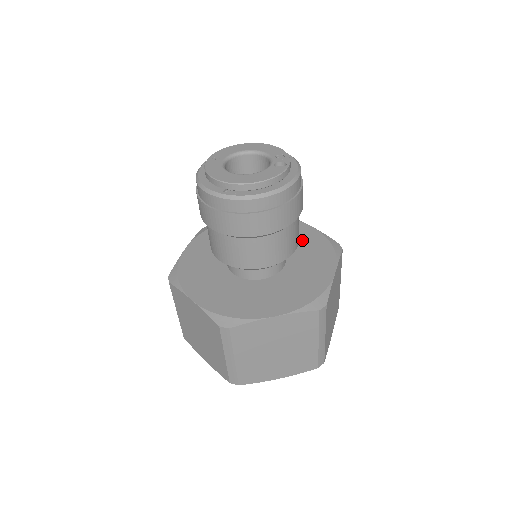
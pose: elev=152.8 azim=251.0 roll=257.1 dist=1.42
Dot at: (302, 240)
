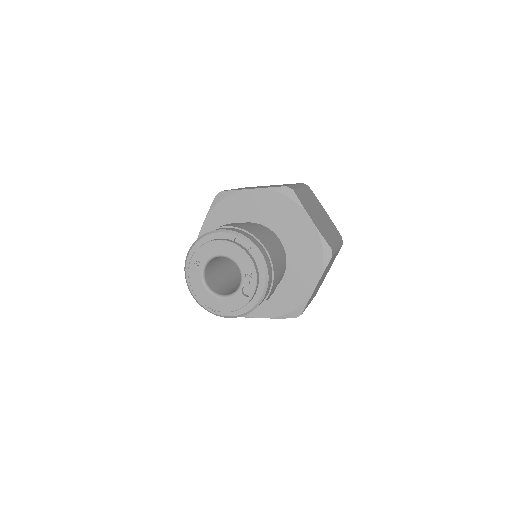
Dot at: (299, 239)
